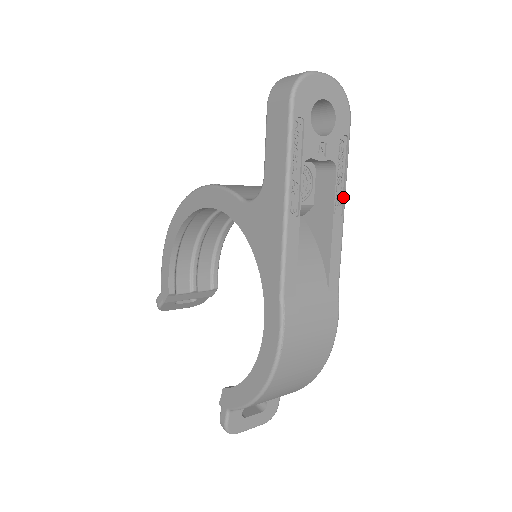
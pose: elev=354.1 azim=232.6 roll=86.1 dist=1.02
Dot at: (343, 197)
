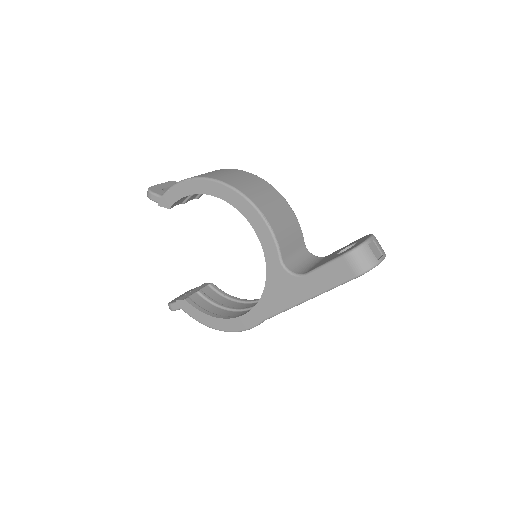
Dot at: occluded
